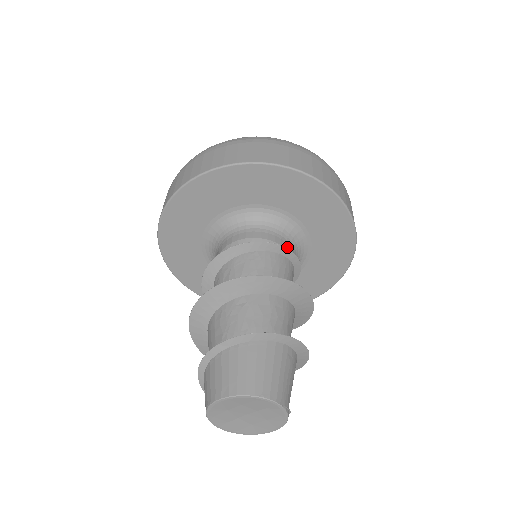
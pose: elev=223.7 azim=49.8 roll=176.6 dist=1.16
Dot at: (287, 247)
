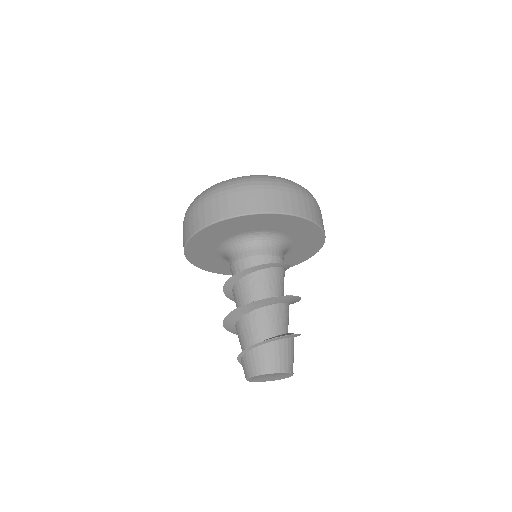
Dot at: (283, 258)
